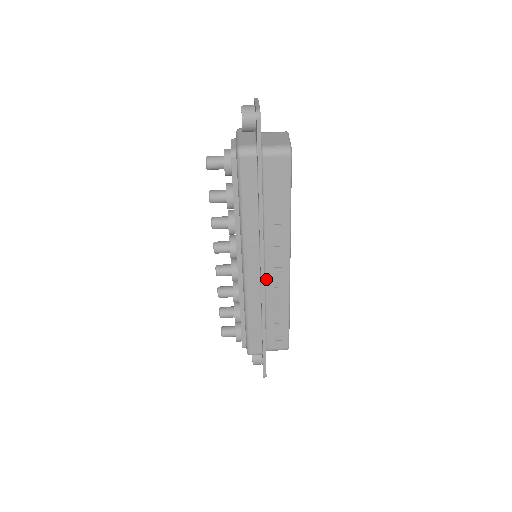
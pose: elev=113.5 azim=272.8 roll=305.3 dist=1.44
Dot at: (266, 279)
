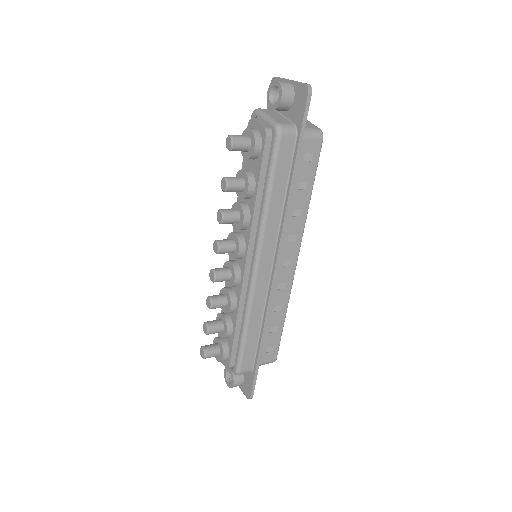
Dot at: occluded
